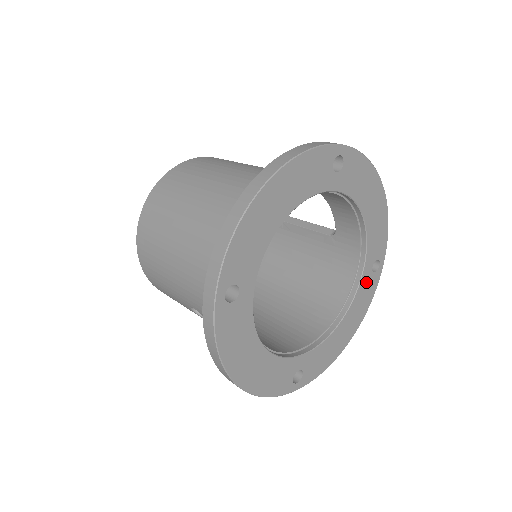
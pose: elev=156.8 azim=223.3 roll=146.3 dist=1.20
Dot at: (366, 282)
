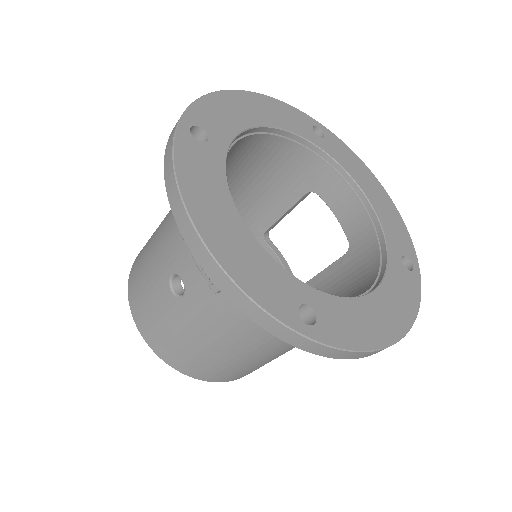
Dot at: (398, 272)
